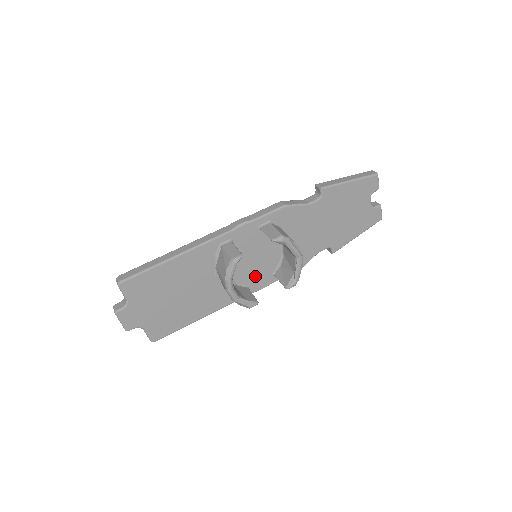
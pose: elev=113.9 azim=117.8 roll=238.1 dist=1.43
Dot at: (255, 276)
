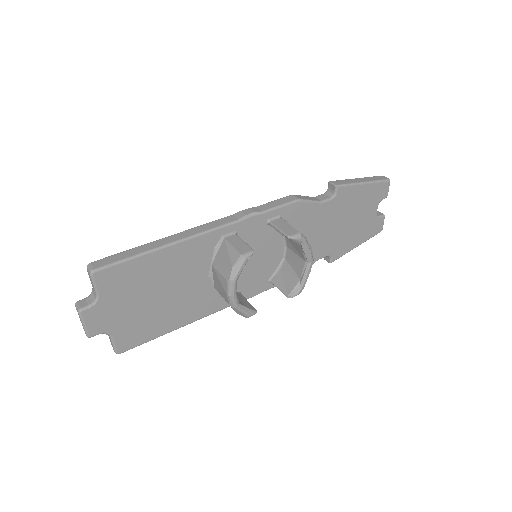
Dot at: (250, 280)
